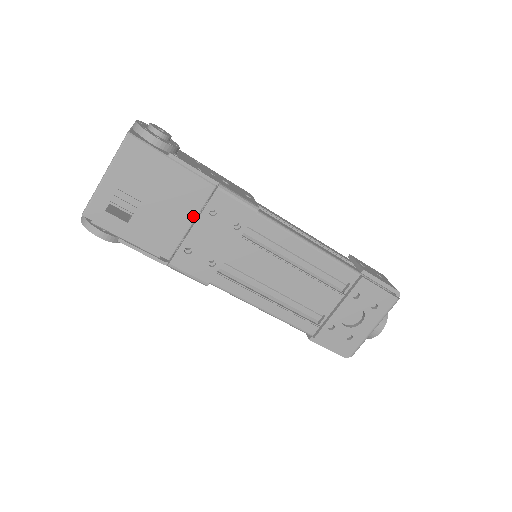
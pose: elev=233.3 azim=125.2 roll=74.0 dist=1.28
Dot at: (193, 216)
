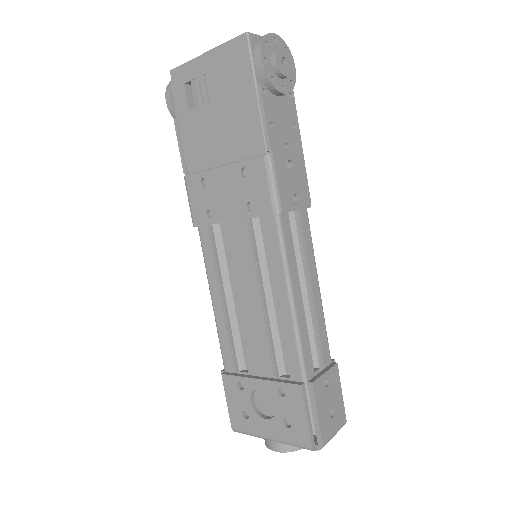
Dot at: (231, 159)
